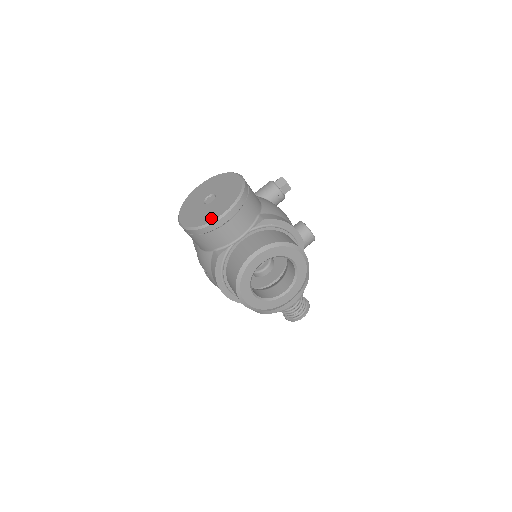
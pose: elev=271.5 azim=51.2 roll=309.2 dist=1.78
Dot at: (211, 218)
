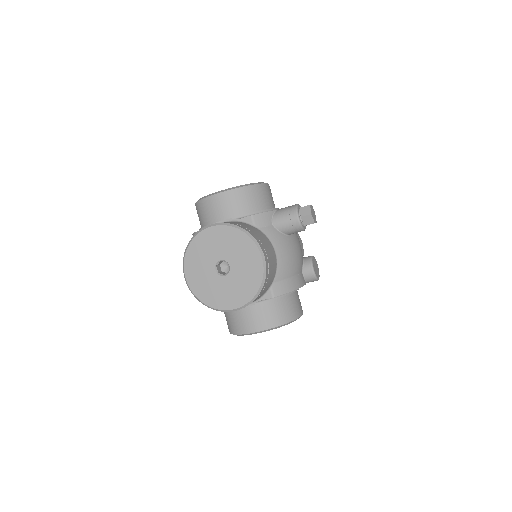
Dot at: (221, 305)
